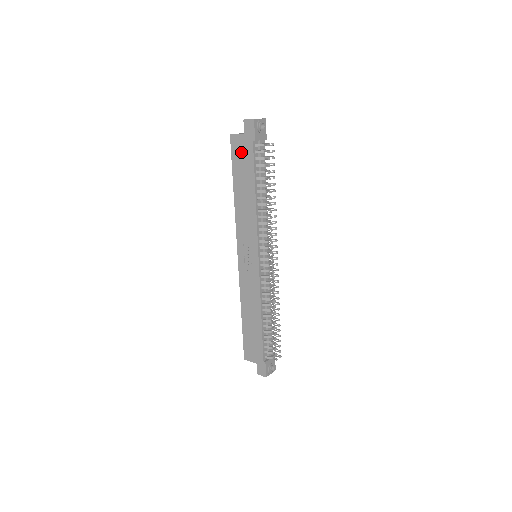
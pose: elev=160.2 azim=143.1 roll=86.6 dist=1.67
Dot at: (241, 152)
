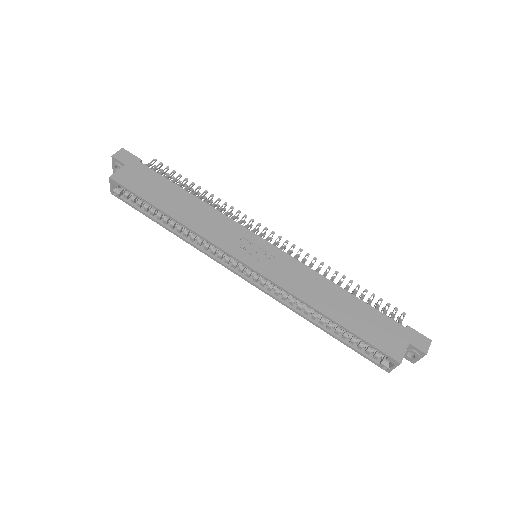
Dot at: (138, 179)
